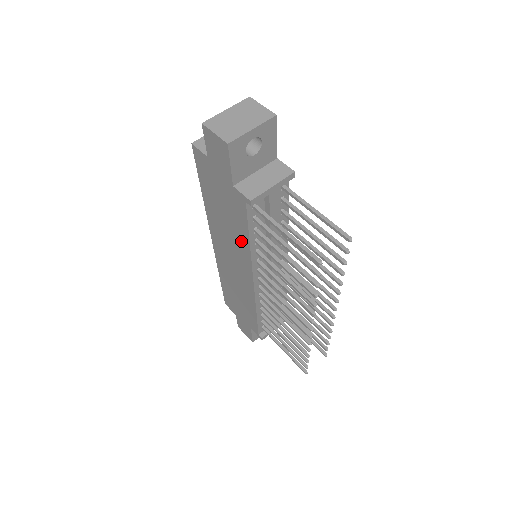
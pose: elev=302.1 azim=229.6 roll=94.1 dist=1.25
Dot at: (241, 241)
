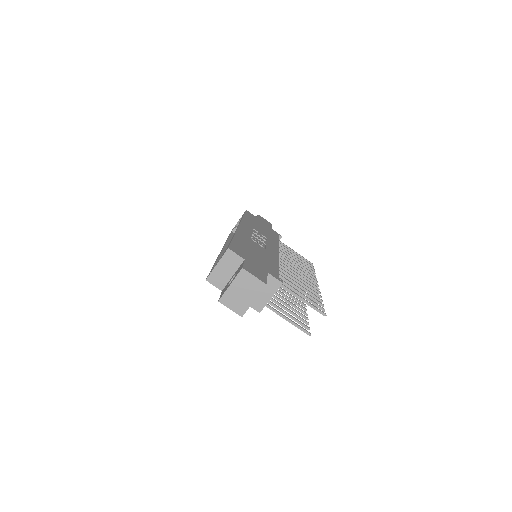
Dot at: occluded
